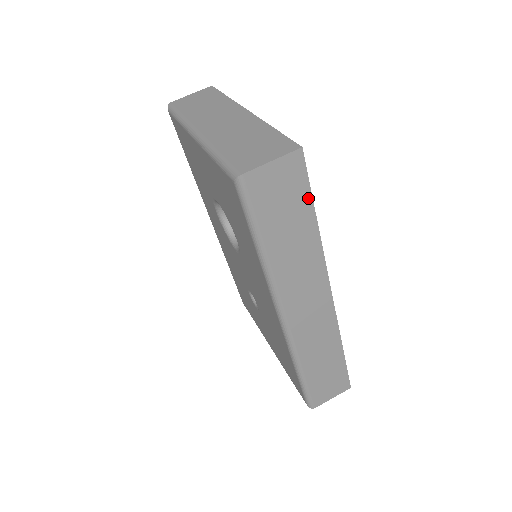
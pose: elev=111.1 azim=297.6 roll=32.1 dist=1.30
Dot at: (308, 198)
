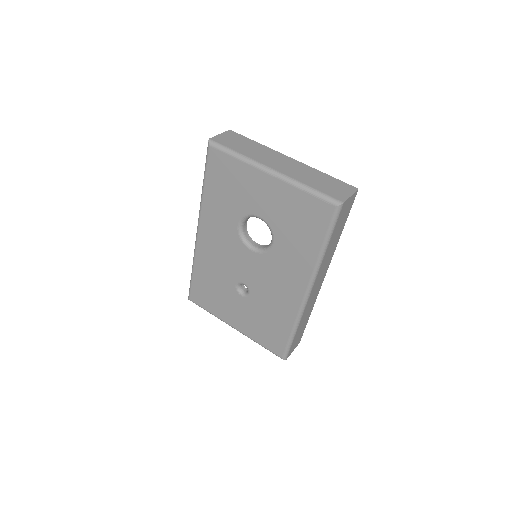
Dot at: (347, 217)
